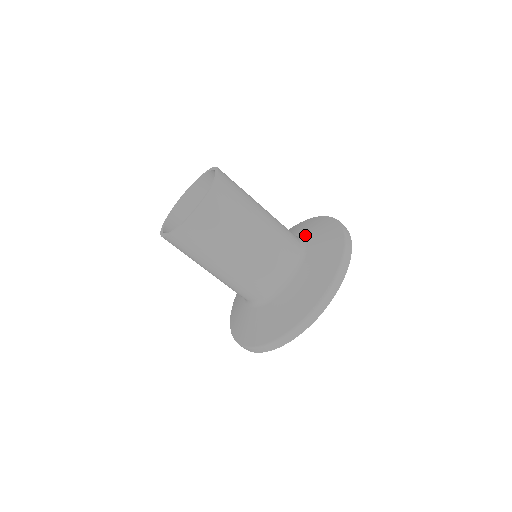
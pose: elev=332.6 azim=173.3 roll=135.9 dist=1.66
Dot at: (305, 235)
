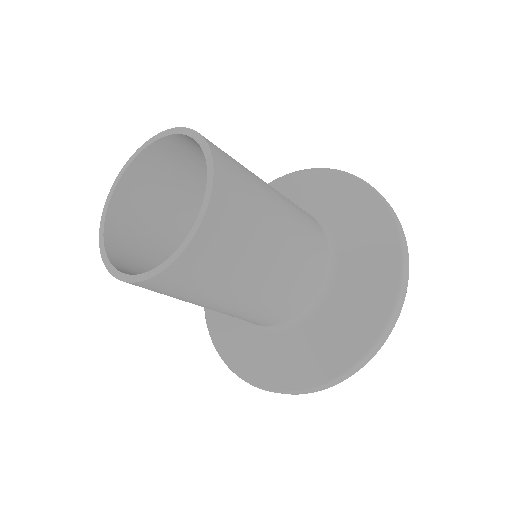
Dot at: (327, 215)
